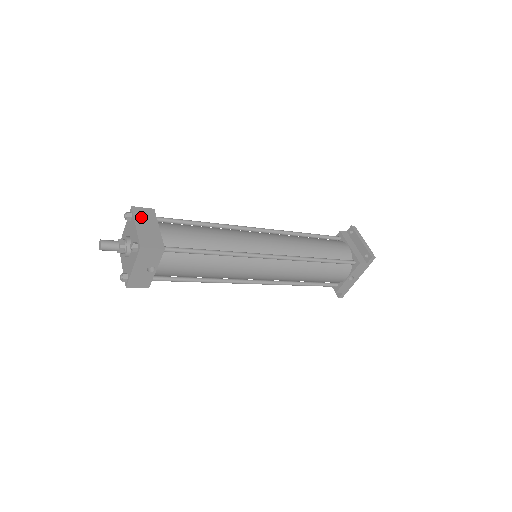
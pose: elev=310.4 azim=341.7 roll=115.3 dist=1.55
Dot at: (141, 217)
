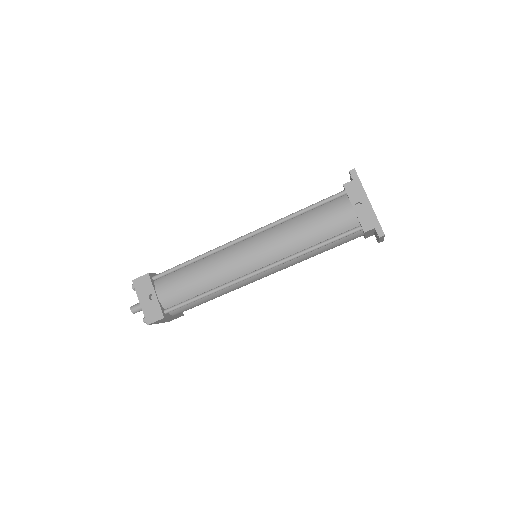
Dot at: occluded
